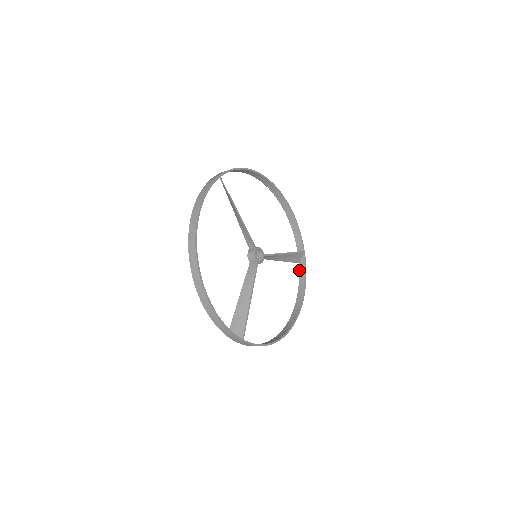
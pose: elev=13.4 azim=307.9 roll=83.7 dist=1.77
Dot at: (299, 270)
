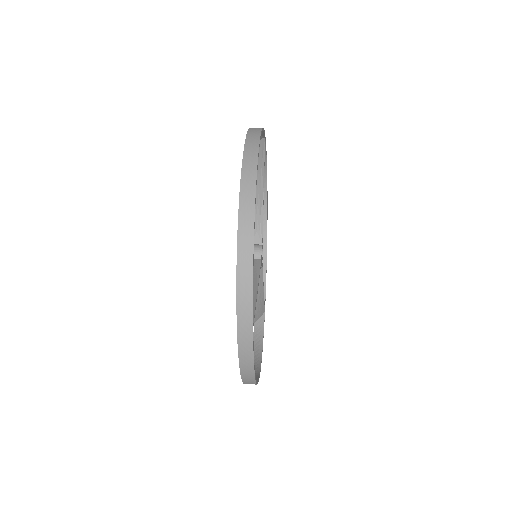
Dot at: occluded
